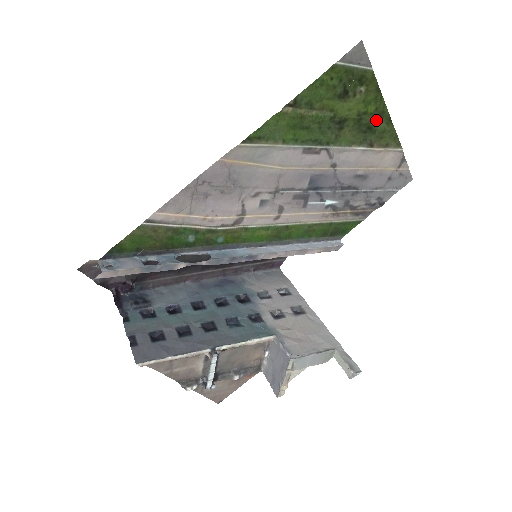
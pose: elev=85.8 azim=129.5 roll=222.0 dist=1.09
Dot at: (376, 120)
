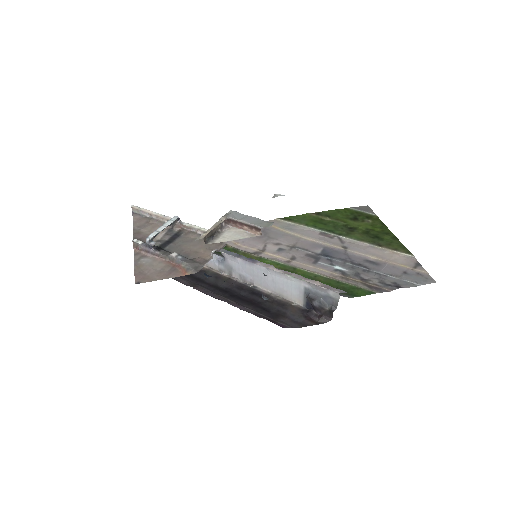
Dot at: (383, 235)
